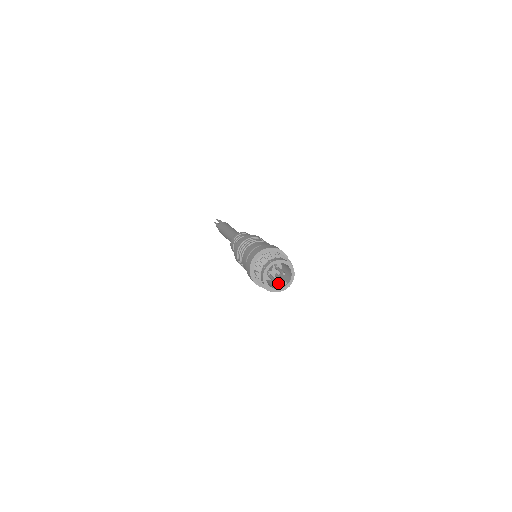
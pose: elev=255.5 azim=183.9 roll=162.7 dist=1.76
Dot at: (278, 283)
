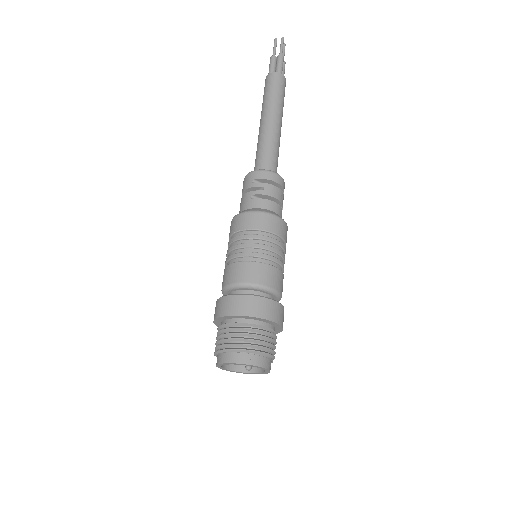
Dot at: occluded
